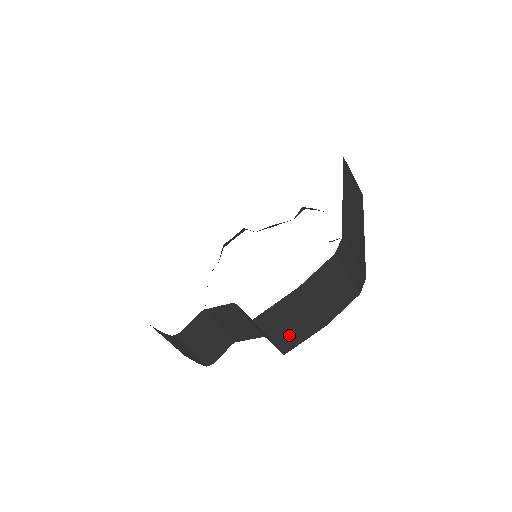
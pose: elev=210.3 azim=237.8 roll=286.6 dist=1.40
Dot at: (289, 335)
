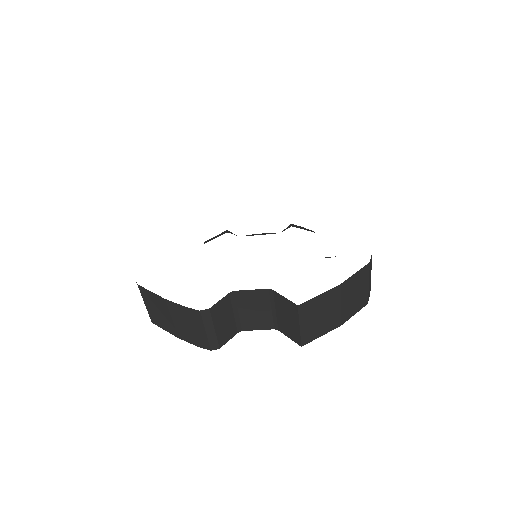
Dot at: (314, 328)
